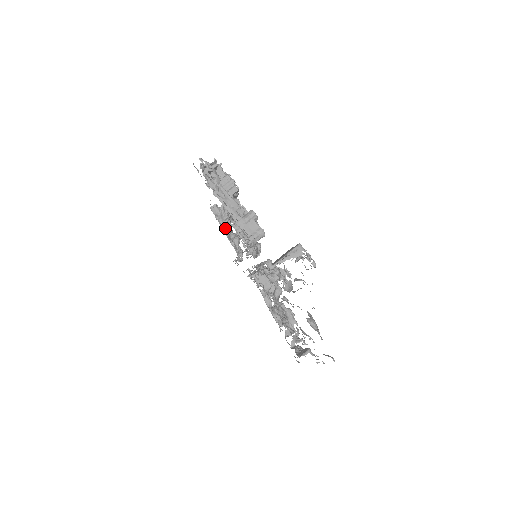
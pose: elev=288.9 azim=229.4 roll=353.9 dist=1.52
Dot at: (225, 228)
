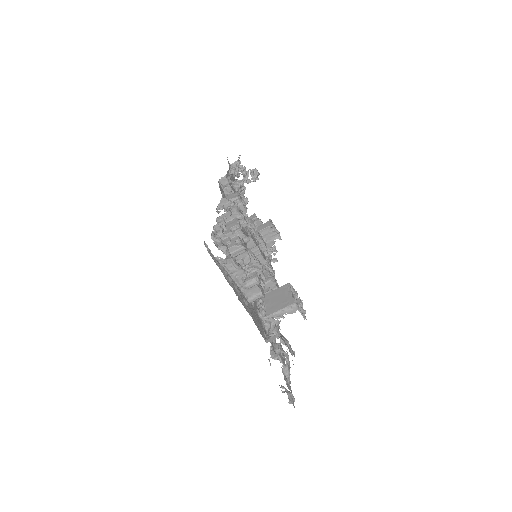
Dot at: occluded
